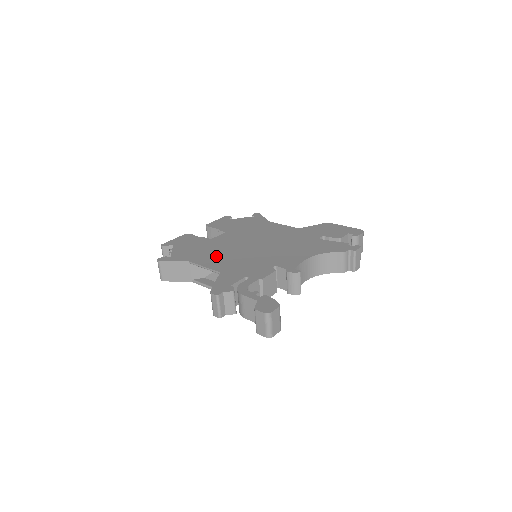
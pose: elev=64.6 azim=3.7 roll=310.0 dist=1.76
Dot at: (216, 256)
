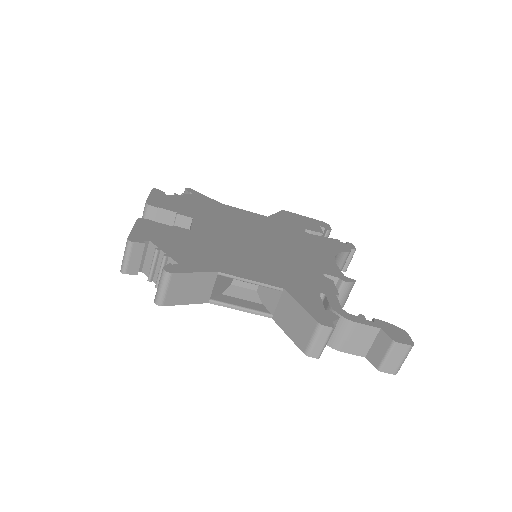
Dot at: (241, 261)
